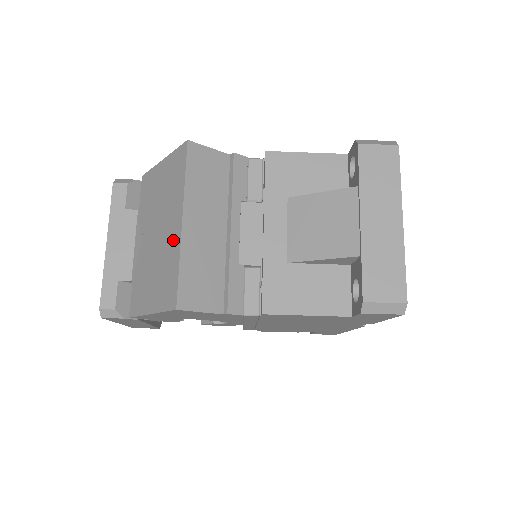
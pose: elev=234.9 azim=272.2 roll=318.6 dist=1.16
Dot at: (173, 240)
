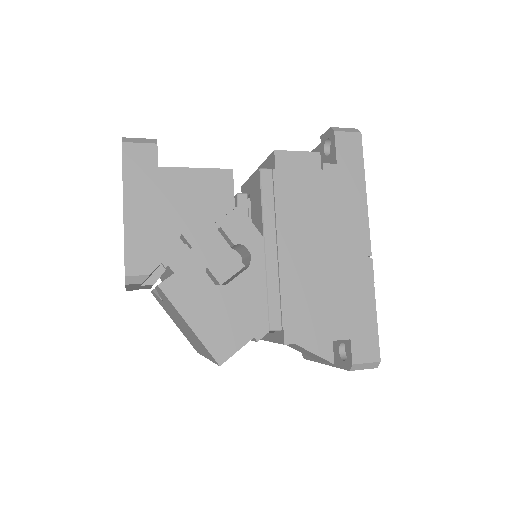
Dot at: (198, 348)
